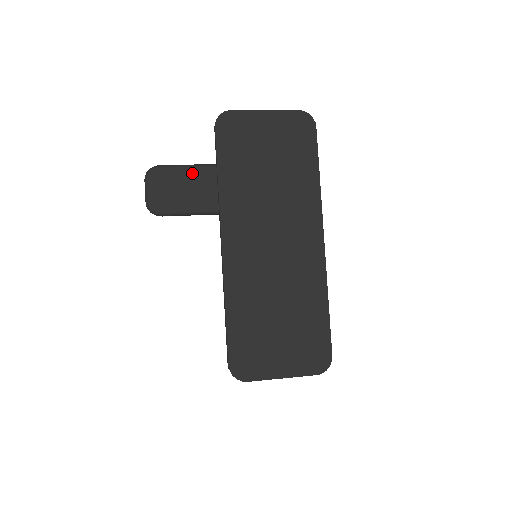
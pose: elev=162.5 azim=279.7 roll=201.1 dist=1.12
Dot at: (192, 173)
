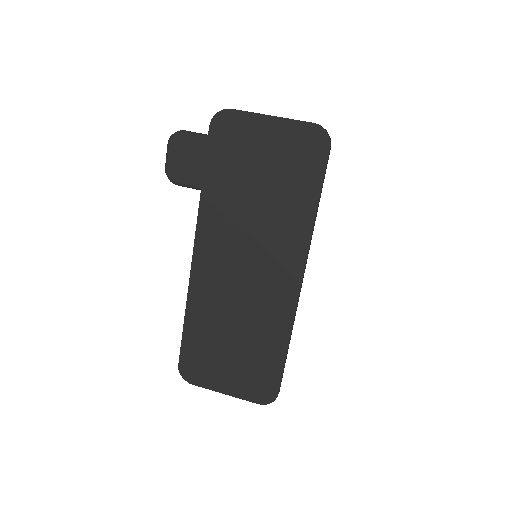
Dot at: occluded
